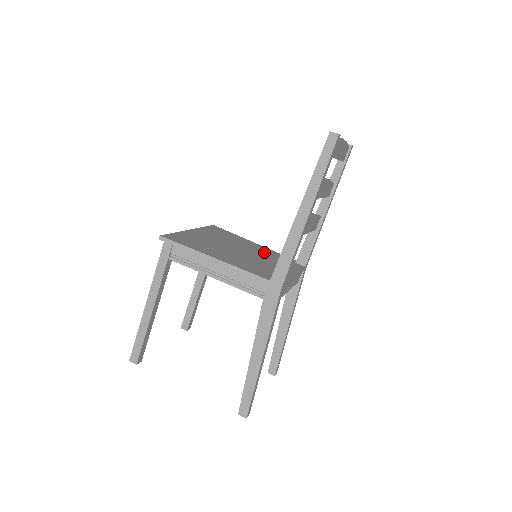
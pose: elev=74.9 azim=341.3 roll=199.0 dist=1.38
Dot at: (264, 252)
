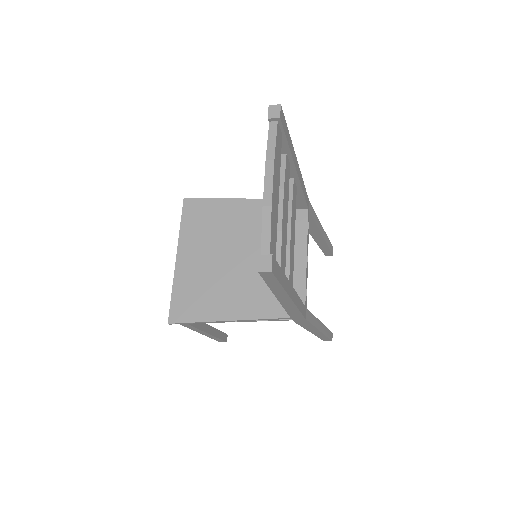
Dot at: (257, 222)
